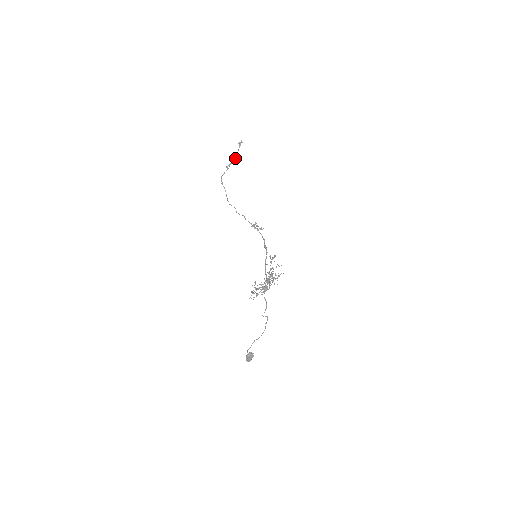
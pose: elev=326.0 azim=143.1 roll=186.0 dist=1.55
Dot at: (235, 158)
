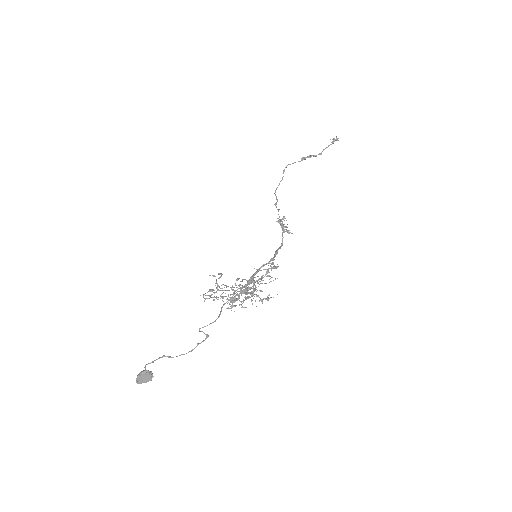
Dot at: (318, 154)
